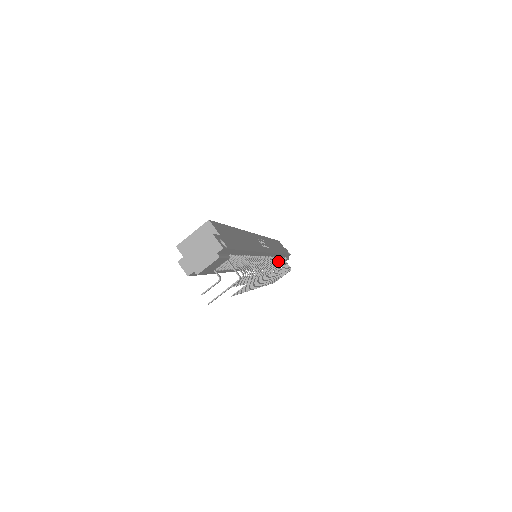
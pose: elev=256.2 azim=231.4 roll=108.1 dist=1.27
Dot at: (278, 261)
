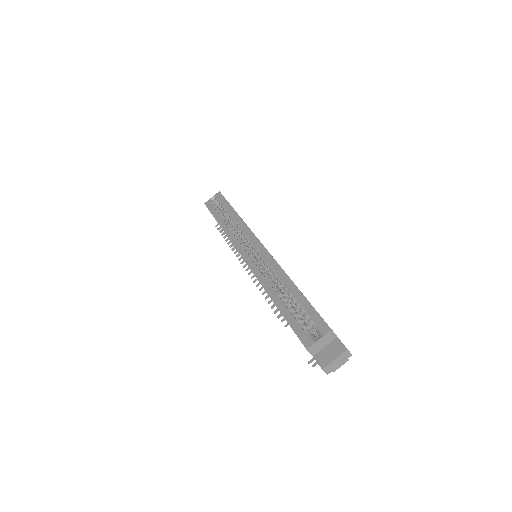
Dot at: occluded
